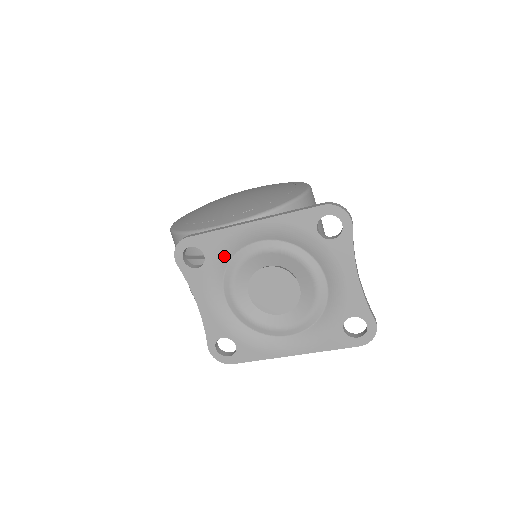
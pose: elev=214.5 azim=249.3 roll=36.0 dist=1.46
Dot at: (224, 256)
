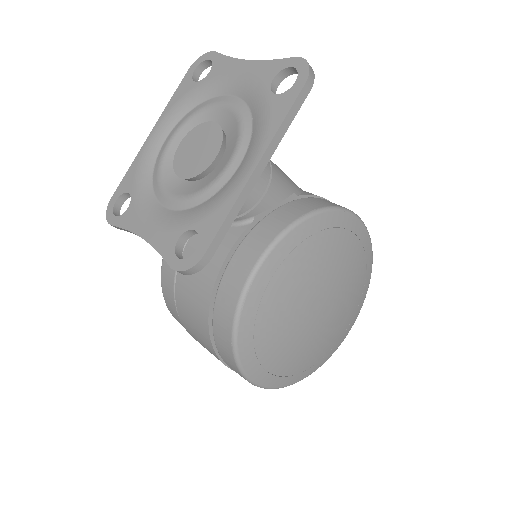
Dot at: (145, 177)
